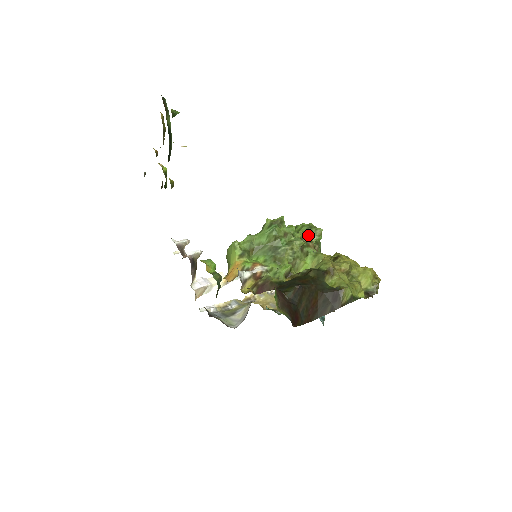
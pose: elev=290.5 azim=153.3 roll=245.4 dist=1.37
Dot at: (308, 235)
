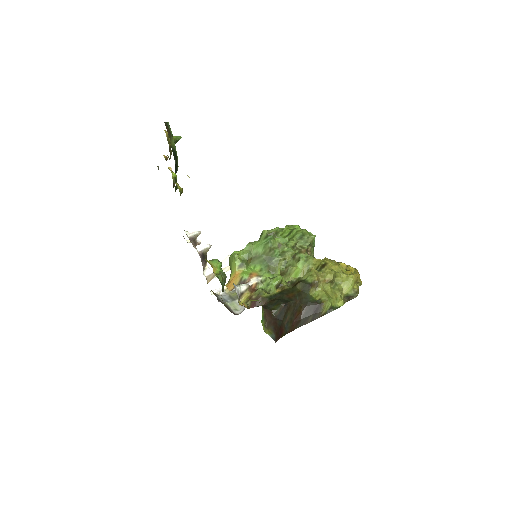
Dot at: (301, 242)
